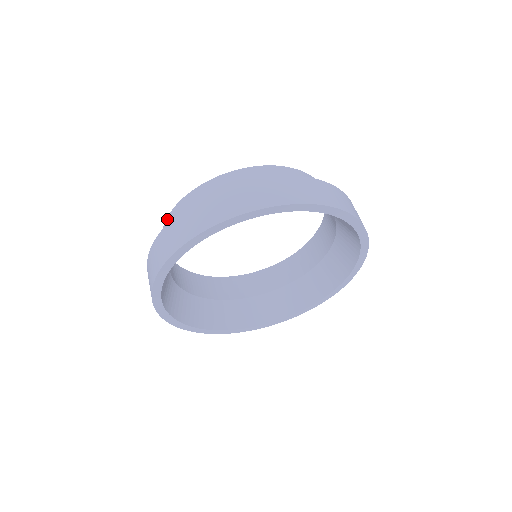
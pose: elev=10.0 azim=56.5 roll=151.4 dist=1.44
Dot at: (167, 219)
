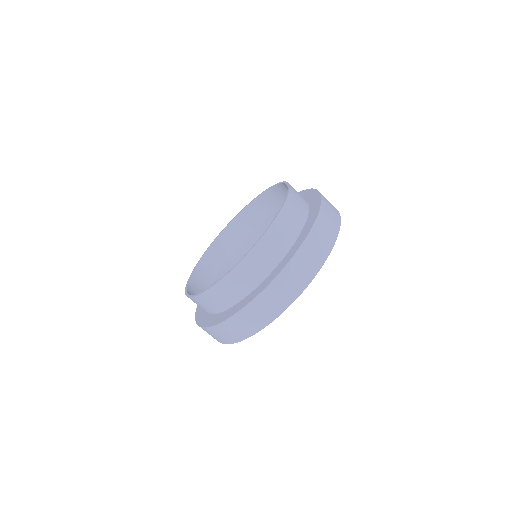
Dot at: (208, 291)
